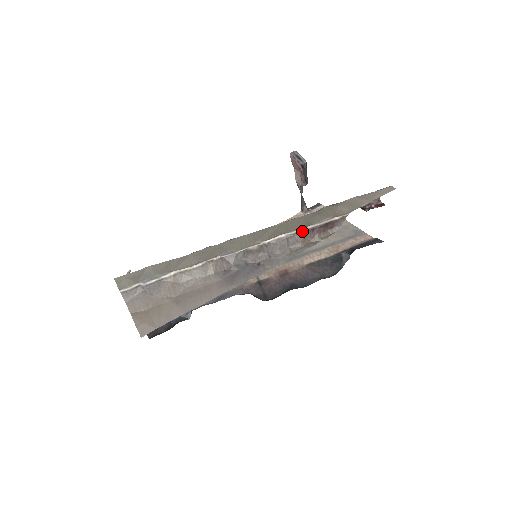
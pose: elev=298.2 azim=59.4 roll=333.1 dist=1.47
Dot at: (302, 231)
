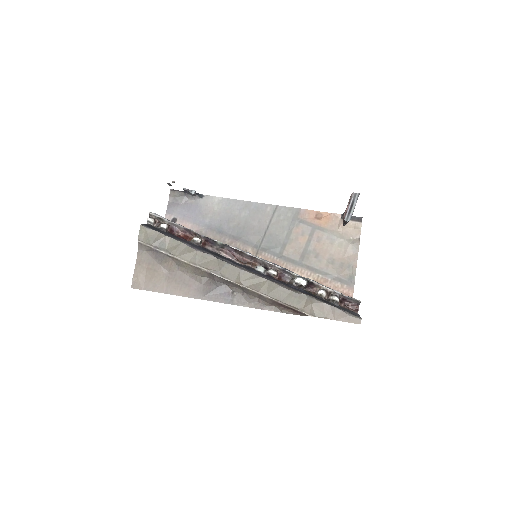
Dot at: (273, 300)
